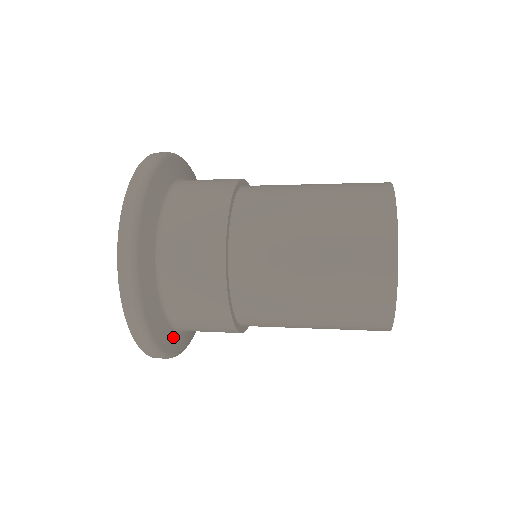
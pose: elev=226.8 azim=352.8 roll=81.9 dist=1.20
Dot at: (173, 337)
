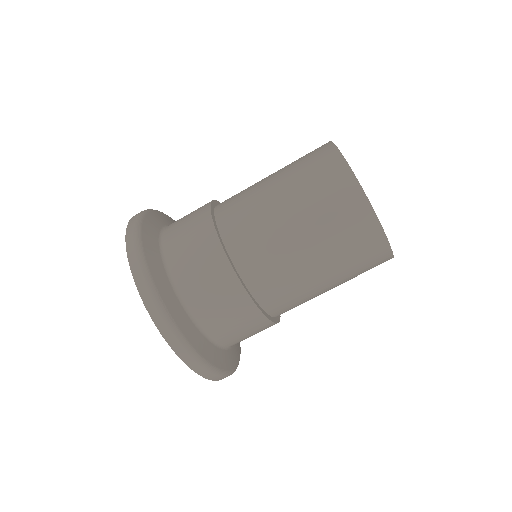
Dot at: (230, 355)
